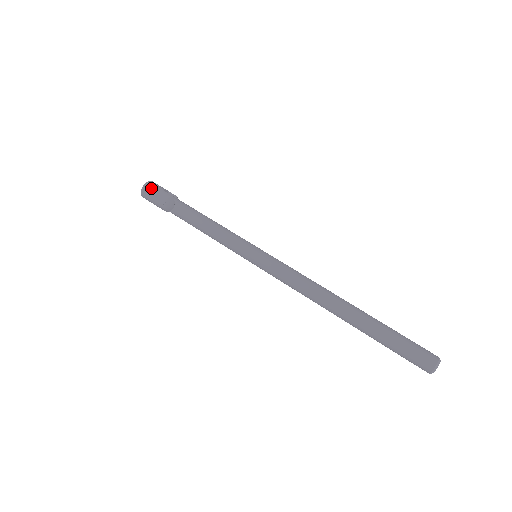
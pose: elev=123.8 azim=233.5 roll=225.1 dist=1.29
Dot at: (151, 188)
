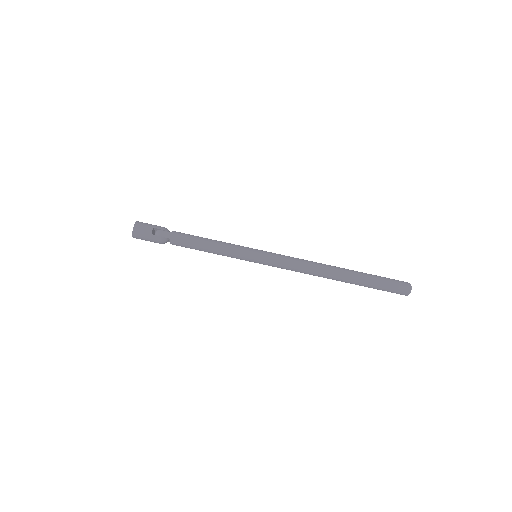
Dot at: (140, 237)
